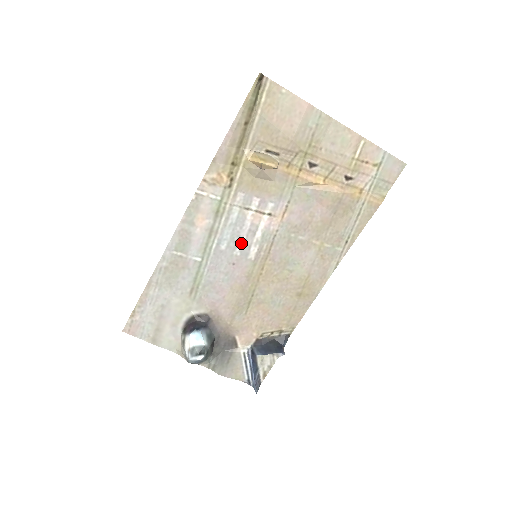
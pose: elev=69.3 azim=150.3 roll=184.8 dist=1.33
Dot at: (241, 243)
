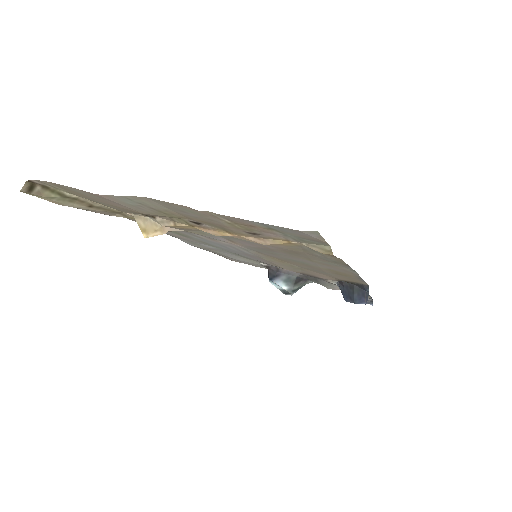
Dot at: (232, 248)
